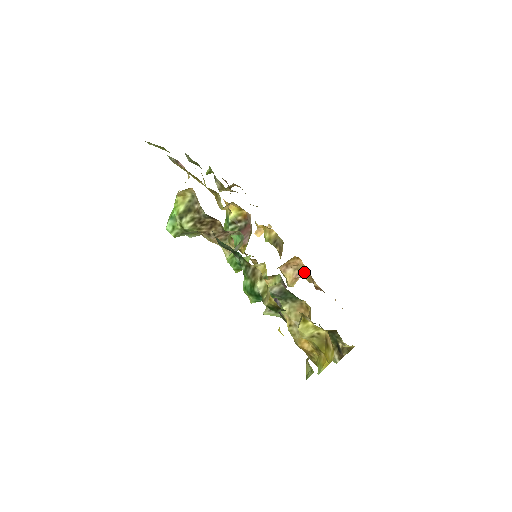
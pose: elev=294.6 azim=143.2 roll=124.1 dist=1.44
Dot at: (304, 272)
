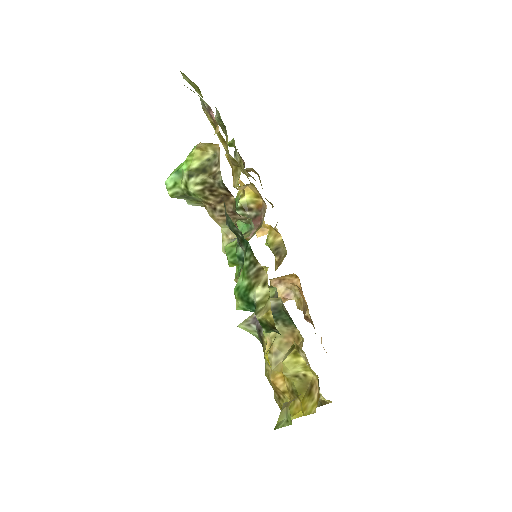
Dot at: (297, 295)
